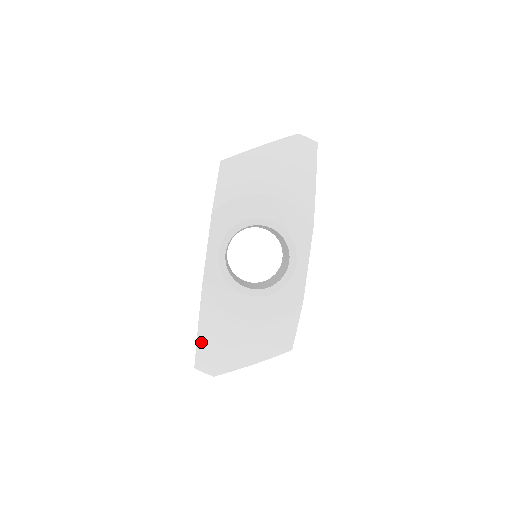
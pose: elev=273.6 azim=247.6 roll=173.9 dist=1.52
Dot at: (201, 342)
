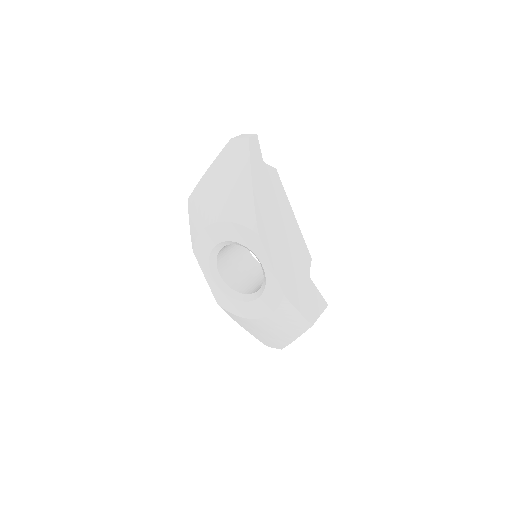
Dot at: (251, 333)
